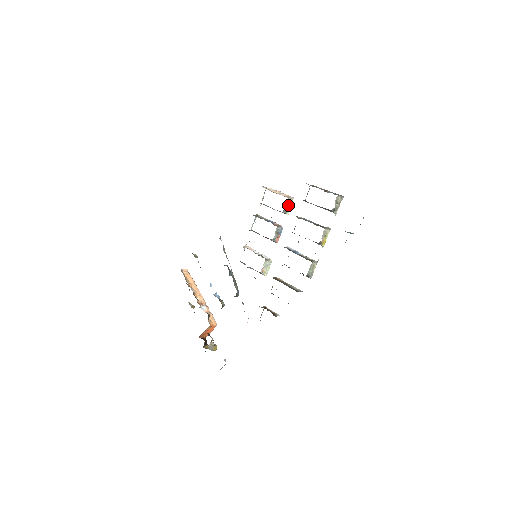
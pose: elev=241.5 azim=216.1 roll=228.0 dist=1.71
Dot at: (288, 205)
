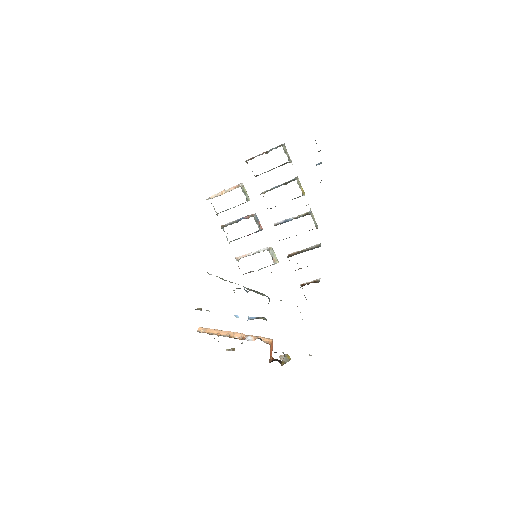
Dot at: (244, 193)
